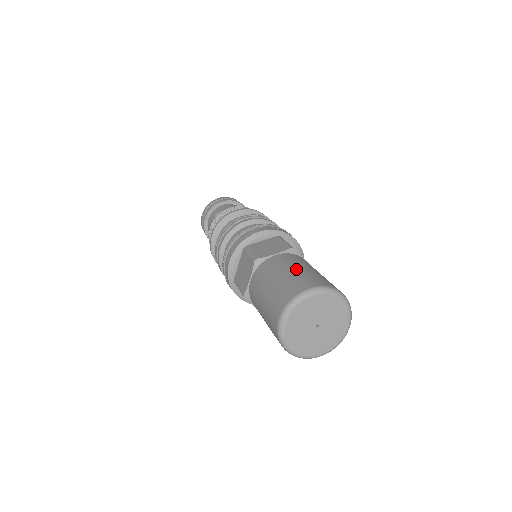
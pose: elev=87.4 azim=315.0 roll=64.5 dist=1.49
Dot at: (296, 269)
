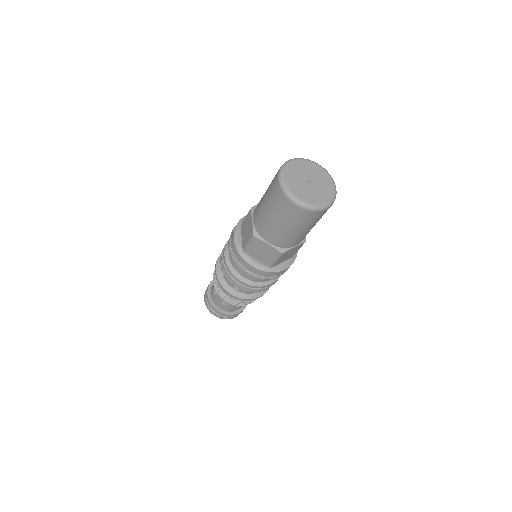
Dot at: occluded
